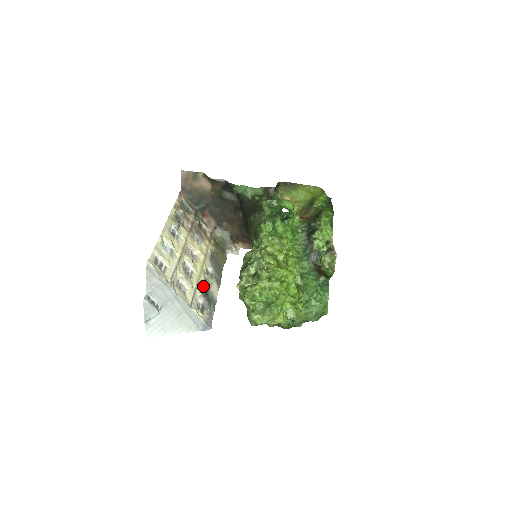
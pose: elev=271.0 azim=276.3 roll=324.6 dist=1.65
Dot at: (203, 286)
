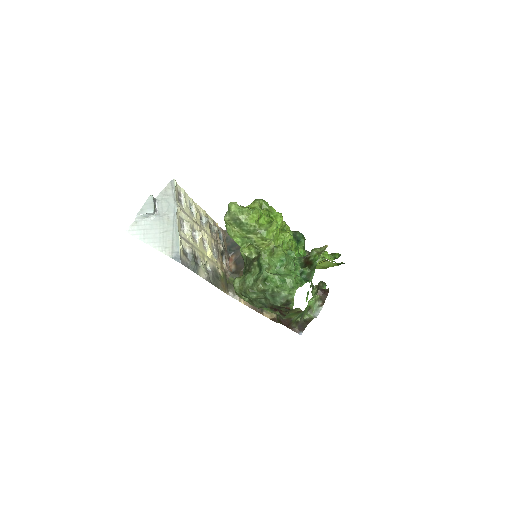
Dot at: (196, 257)
